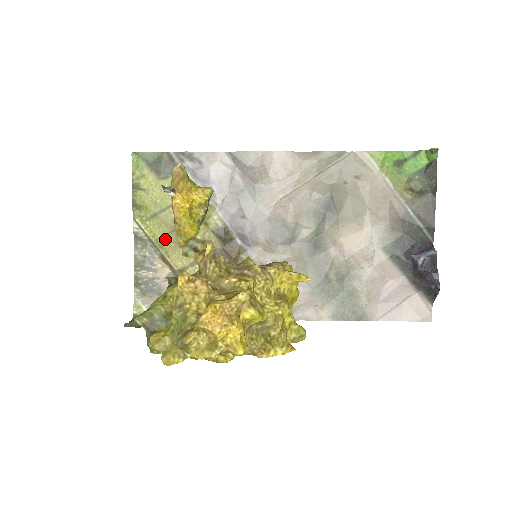
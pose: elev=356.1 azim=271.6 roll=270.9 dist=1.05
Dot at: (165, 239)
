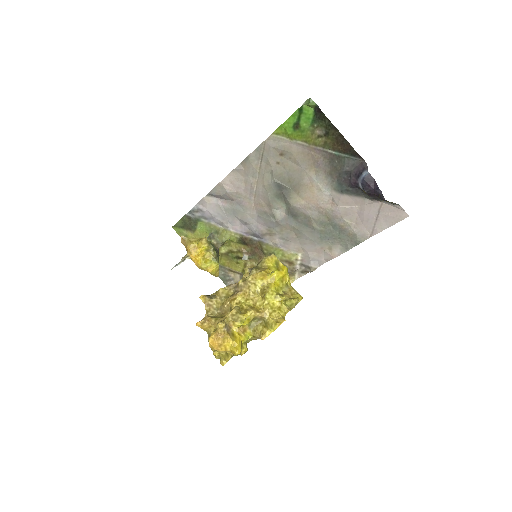
Dot at: (222, 261)
